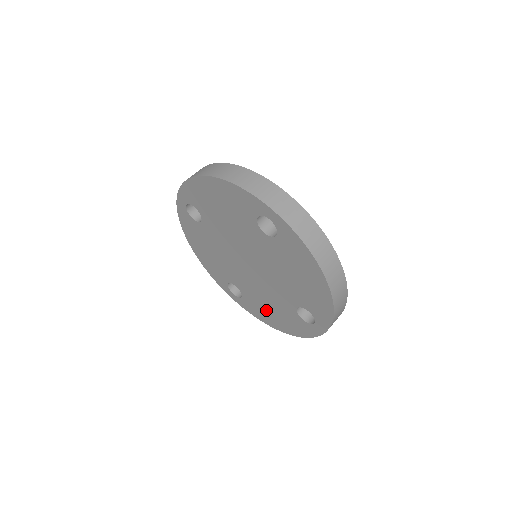
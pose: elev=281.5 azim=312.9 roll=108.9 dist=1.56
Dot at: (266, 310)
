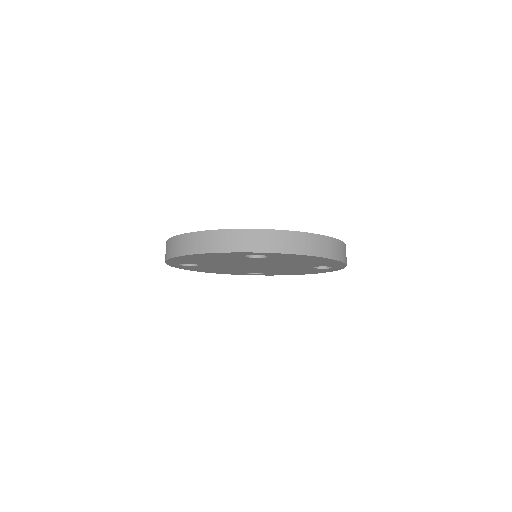
Dot at: (289, 272)
